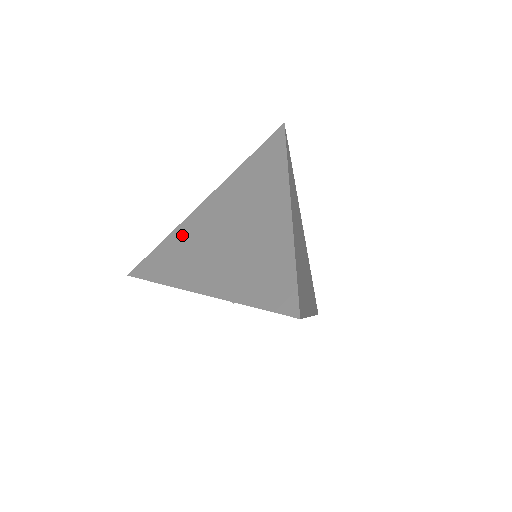
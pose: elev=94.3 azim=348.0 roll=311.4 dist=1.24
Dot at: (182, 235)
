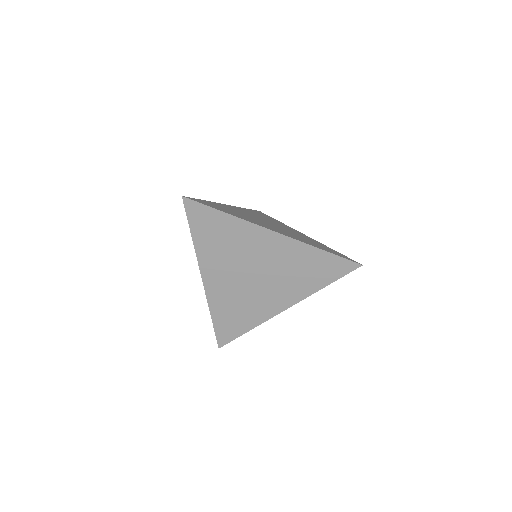
Dot at: (222, 305)
